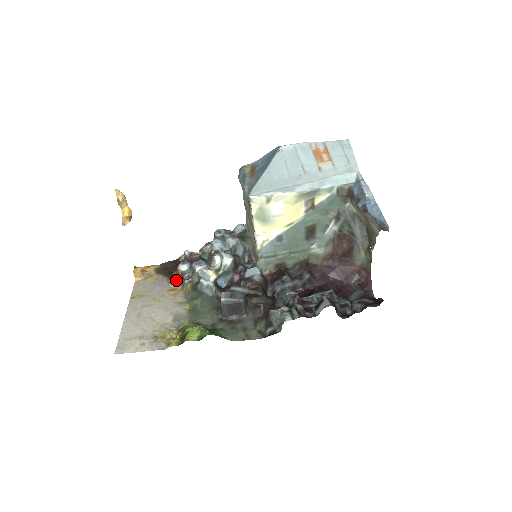
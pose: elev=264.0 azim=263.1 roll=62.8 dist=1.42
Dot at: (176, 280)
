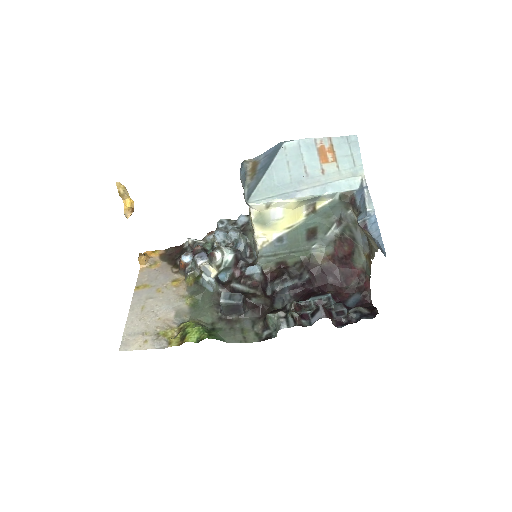
Dot at: (179, 270)
